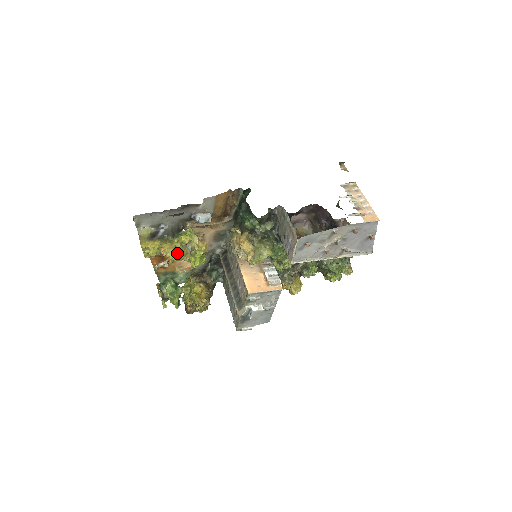
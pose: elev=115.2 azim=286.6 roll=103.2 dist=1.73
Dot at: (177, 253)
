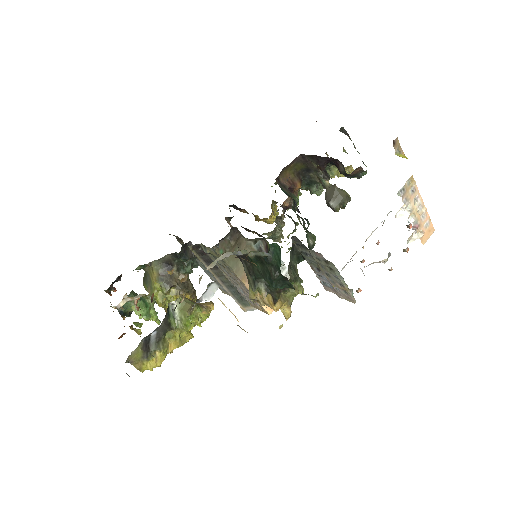
Dot at: (186, 342)
